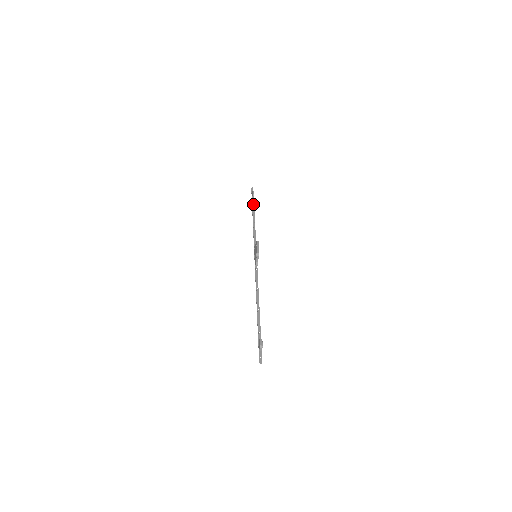
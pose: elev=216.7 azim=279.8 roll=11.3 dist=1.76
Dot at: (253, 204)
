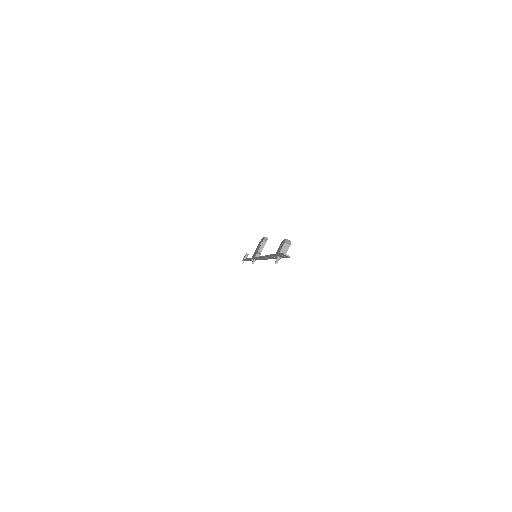
Dot at: occluded
